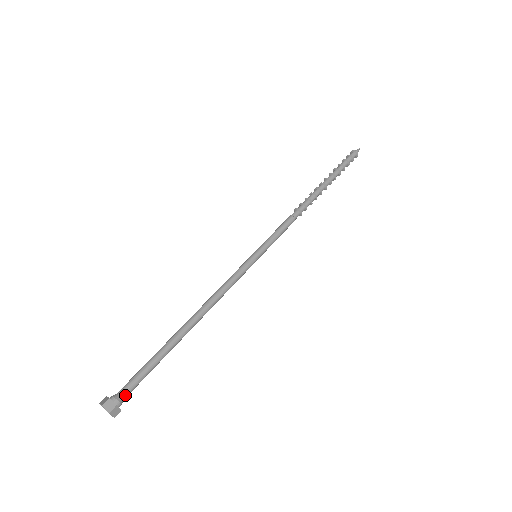
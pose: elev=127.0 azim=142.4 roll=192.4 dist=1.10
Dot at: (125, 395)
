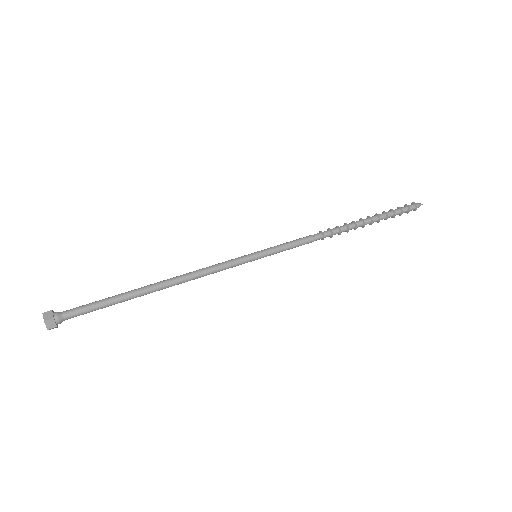
Dot at: occluded
